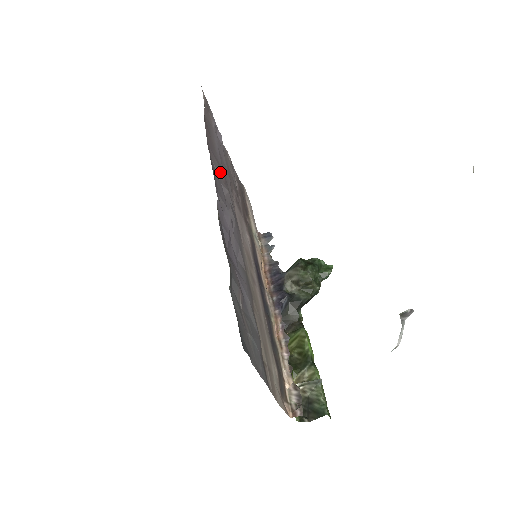
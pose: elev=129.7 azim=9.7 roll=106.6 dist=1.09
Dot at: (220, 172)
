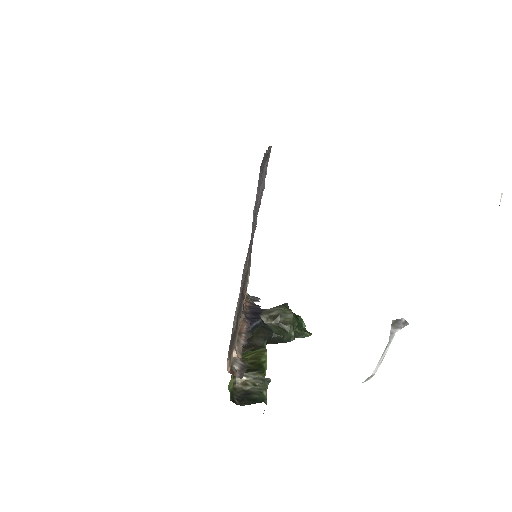
Dot at: (265, 174)
